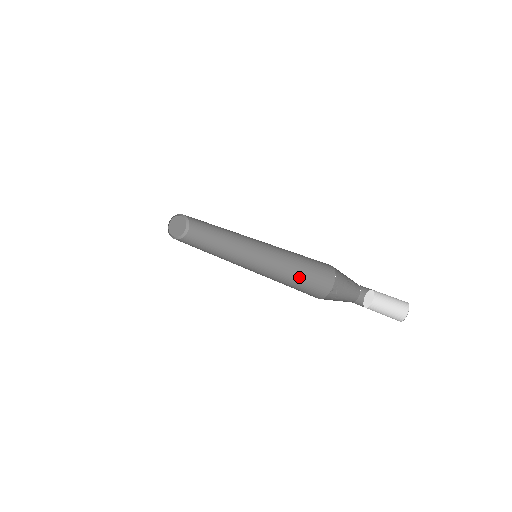
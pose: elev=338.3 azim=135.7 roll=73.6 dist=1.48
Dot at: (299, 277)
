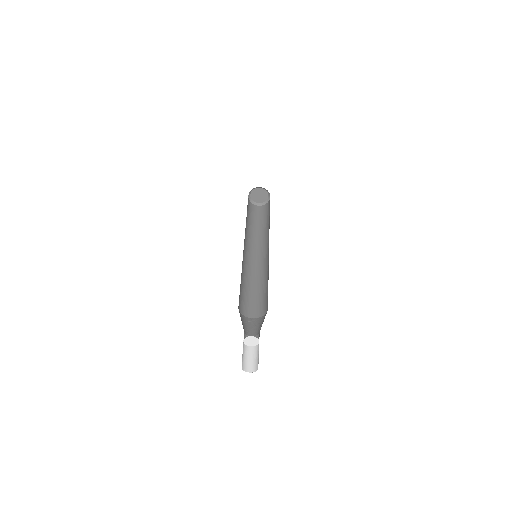
Dot at: (252, 293)
